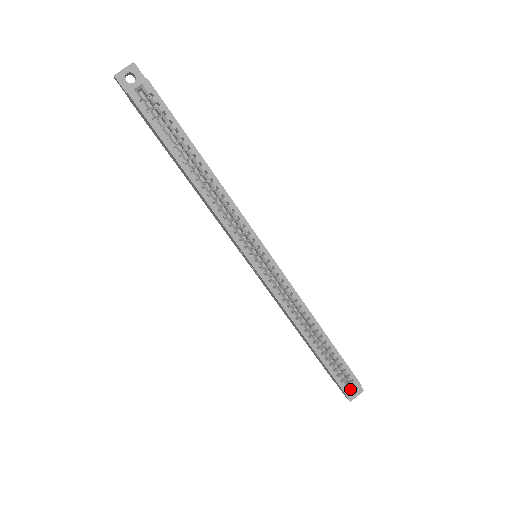
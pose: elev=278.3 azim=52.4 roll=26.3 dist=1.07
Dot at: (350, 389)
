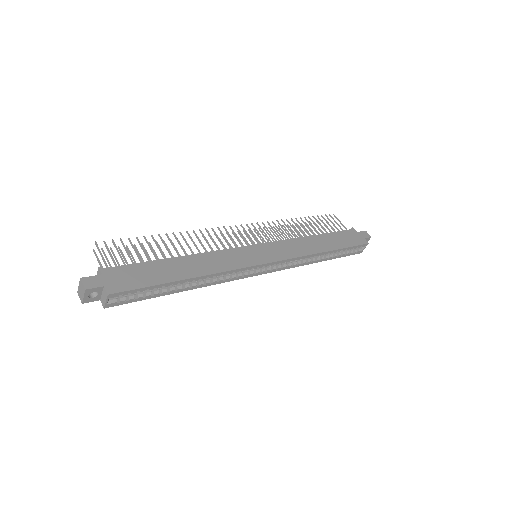
Dot at: (361, 249)
